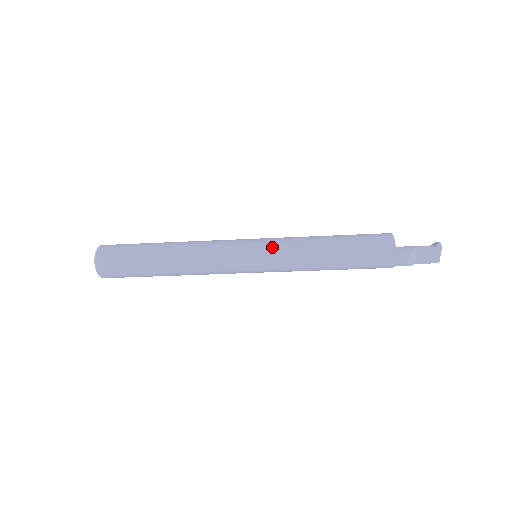
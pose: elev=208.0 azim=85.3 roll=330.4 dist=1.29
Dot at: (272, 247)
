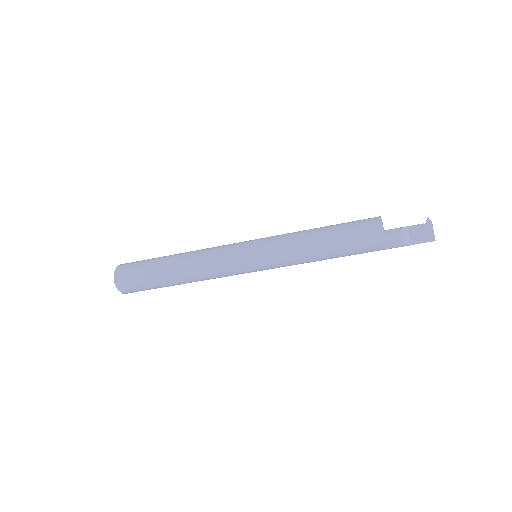
Dot at: (267, 239)
